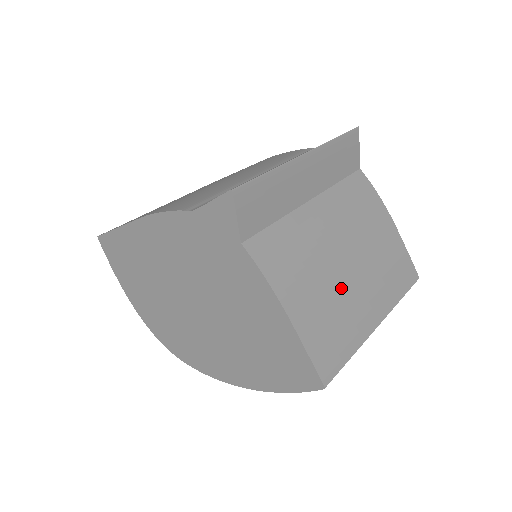
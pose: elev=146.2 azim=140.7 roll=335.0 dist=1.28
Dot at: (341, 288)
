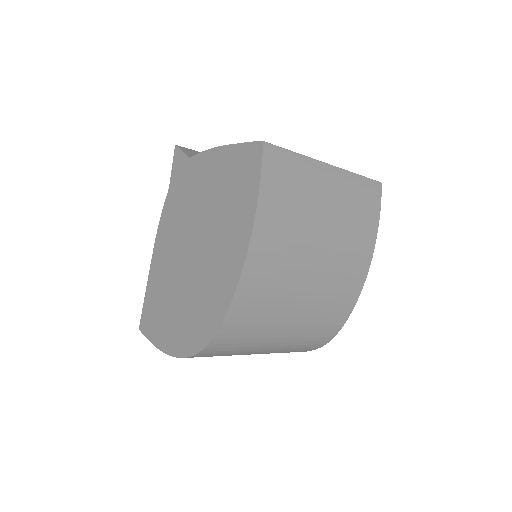
Dot at: occluded
